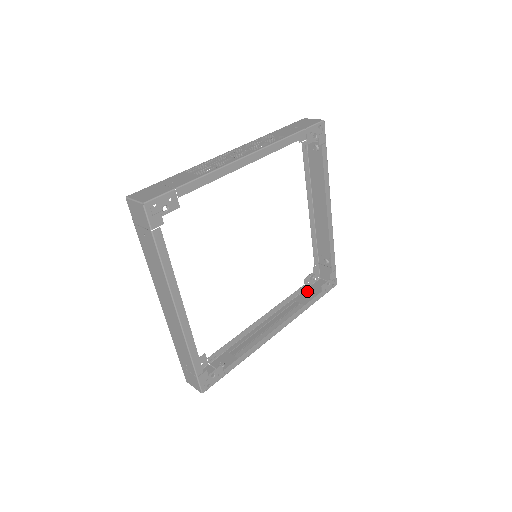
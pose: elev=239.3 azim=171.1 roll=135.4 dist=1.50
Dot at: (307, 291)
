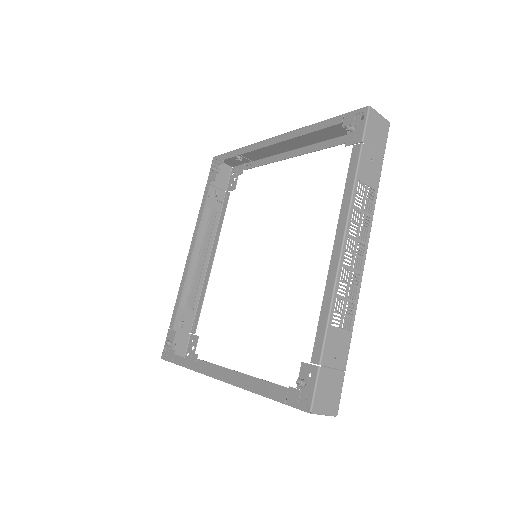
Dot at: (211, 186)
